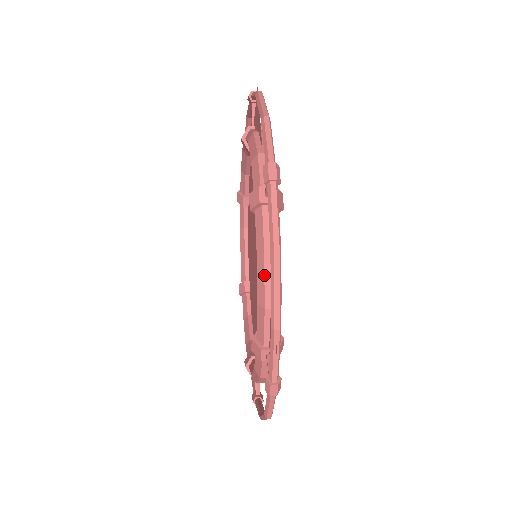
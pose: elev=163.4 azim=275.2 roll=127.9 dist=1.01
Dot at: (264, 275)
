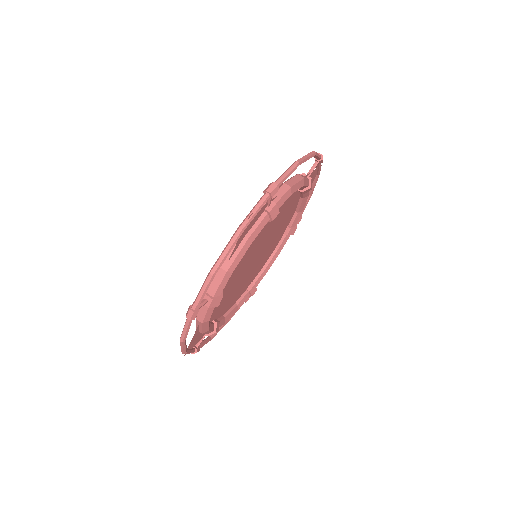
Dot at: (196, 323)
